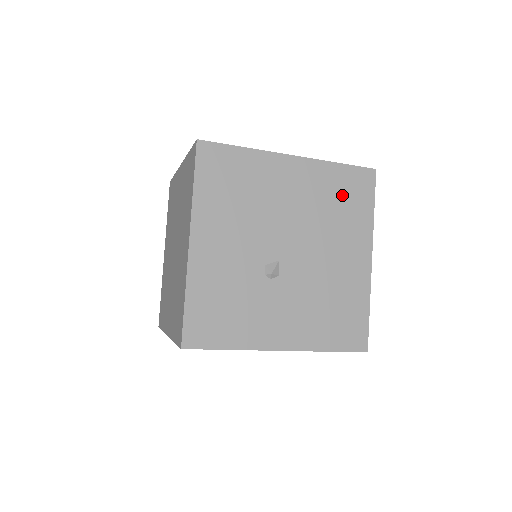
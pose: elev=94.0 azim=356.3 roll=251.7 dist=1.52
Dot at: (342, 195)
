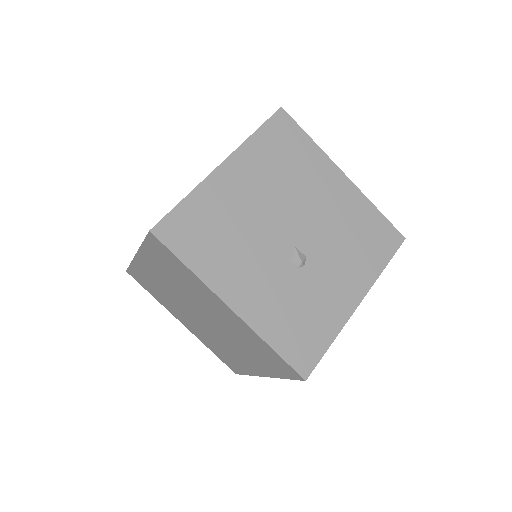
Dot at: (282, 152)
